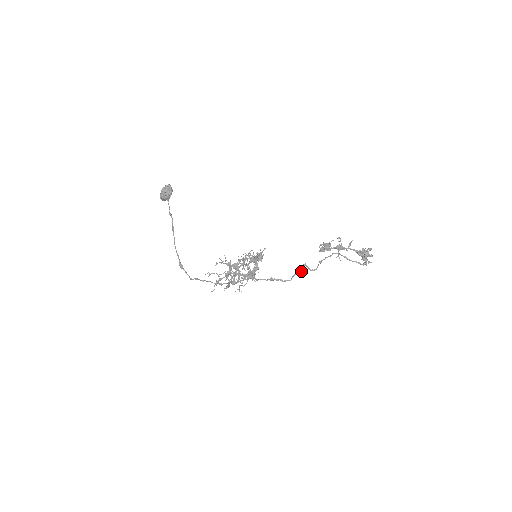
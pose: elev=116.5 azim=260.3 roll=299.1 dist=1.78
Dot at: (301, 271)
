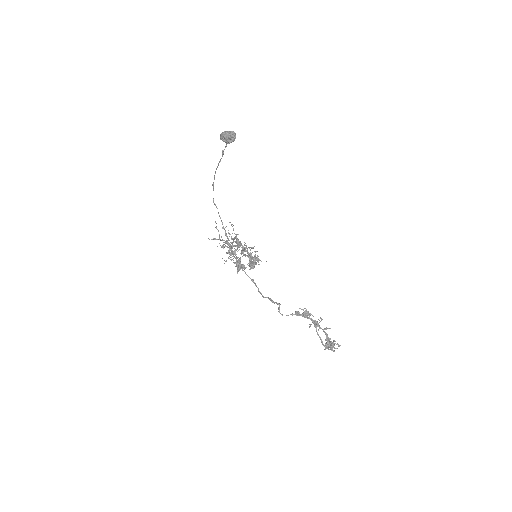
Dot at: (274, 303)
